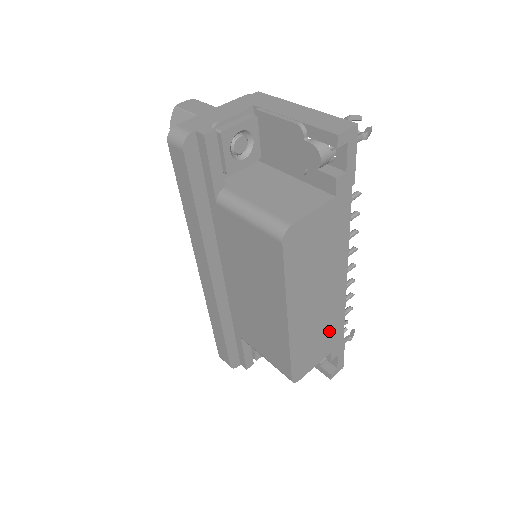
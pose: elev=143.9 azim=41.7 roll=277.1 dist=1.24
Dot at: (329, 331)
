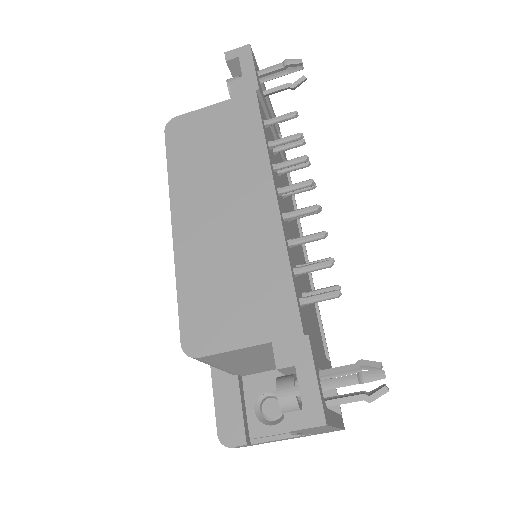
Dot at: (257, 286)
